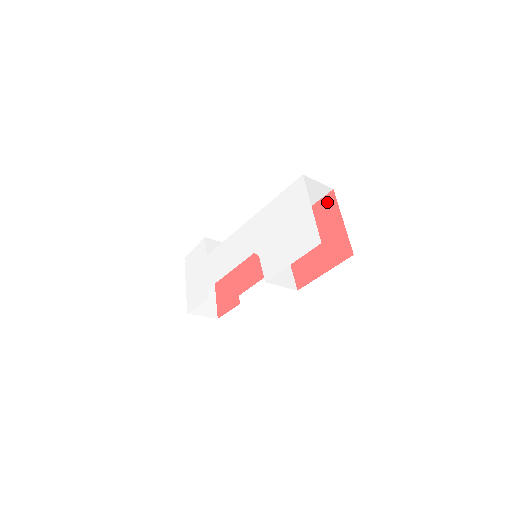
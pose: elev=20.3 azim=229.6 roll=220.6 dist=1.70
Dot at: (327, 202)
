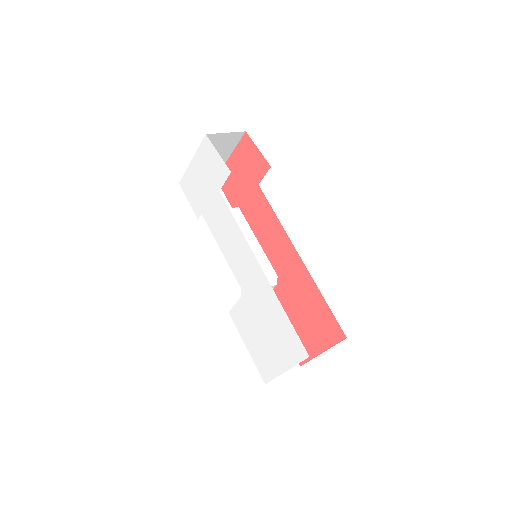
Dot at: (334, 330)
